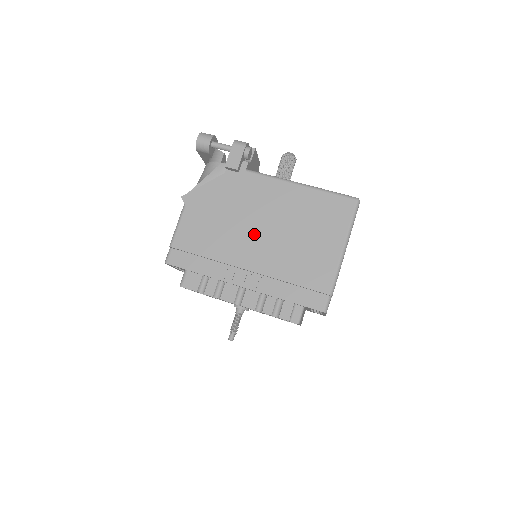
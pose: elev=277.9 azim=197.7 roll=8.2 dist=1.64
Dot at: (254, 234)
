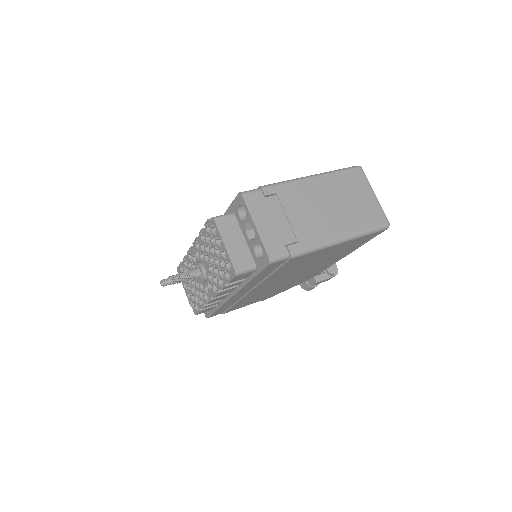
Dot at: occluded
